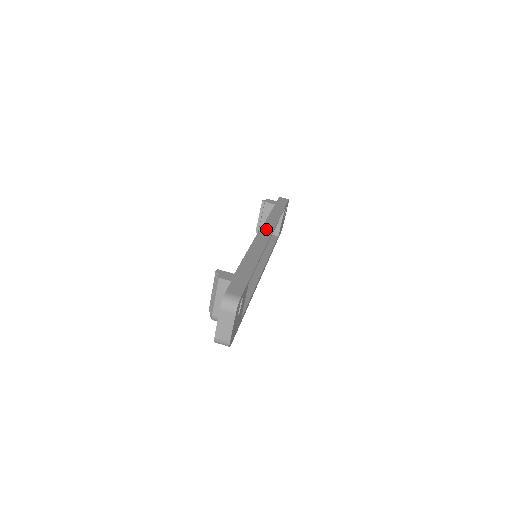
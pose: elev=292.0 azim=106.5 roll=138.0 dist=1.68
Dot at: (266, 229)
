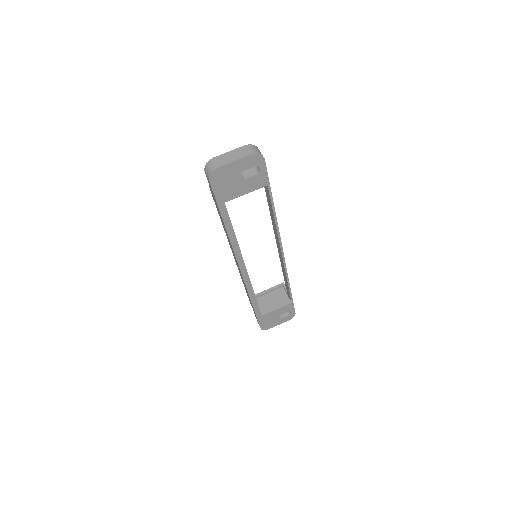
Dot at: occluded
